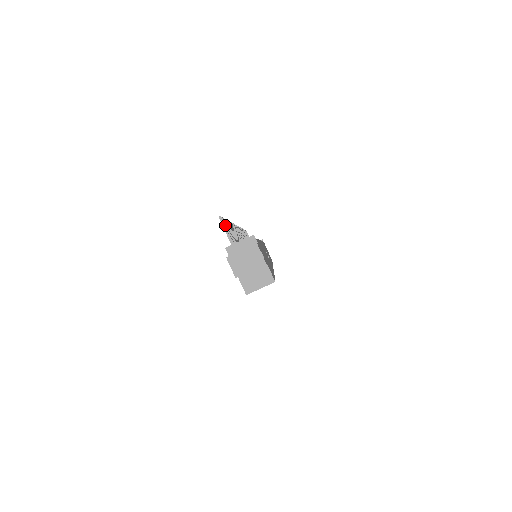
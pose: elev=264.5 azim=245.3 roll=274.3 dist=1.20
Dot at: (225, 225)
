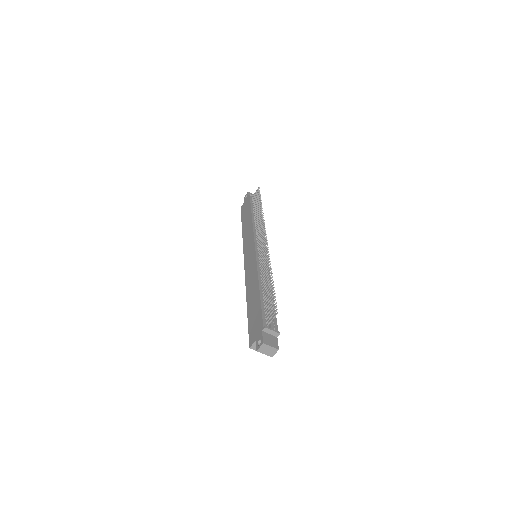
Dot at: occluded
